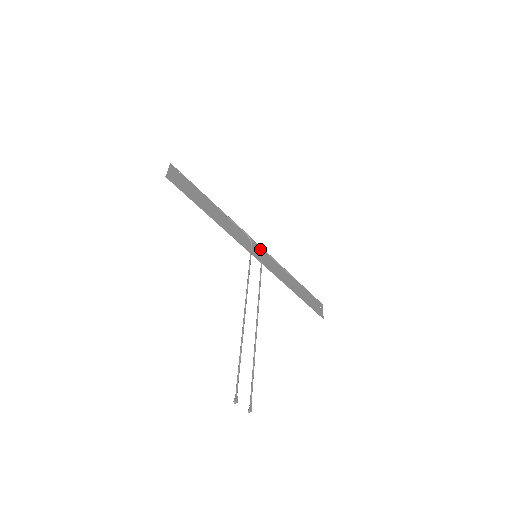
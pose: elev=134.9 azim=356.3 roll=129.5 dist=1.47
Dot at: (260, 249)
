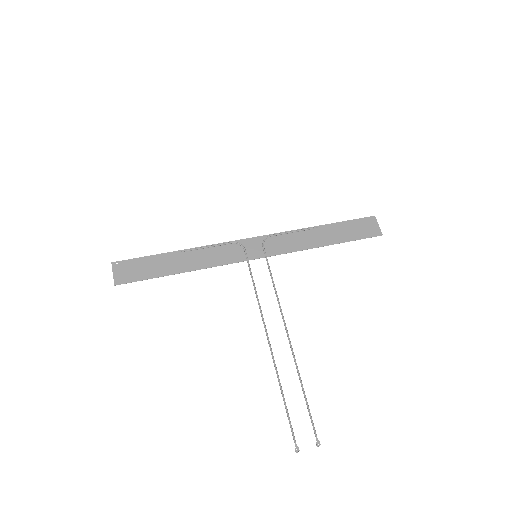
Dot at: (258, 240)
